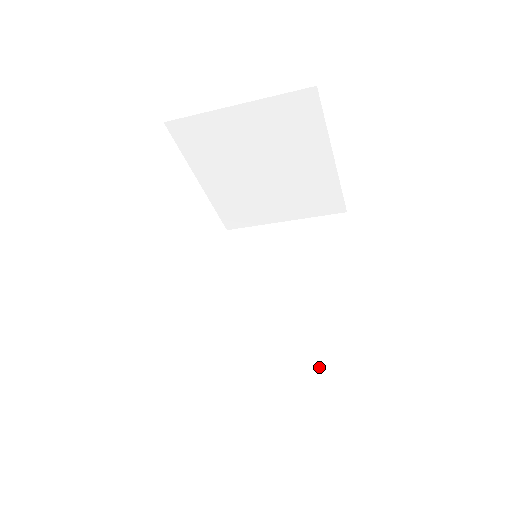
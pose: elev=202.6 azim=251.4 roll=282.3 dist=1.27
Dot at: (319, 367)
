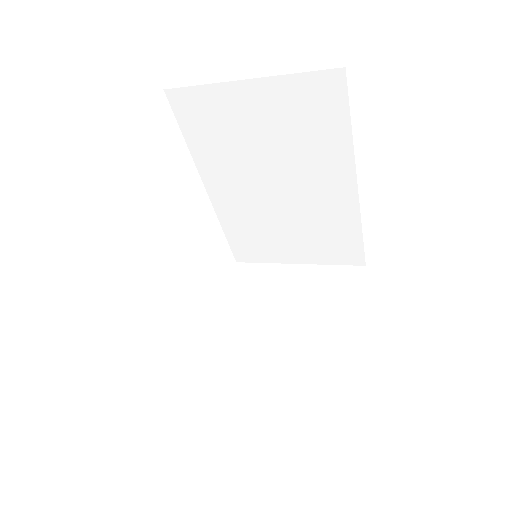
Dot at: (330, 243)
